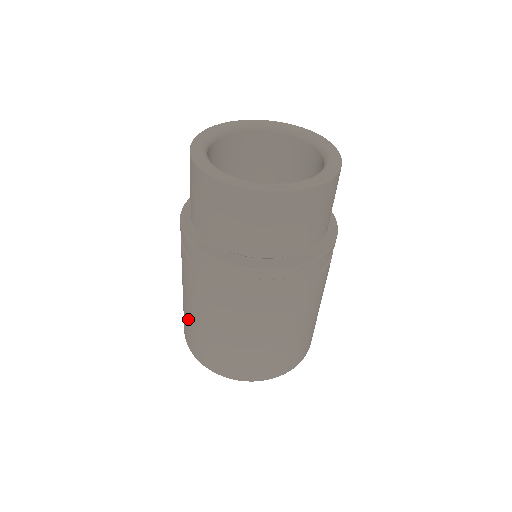
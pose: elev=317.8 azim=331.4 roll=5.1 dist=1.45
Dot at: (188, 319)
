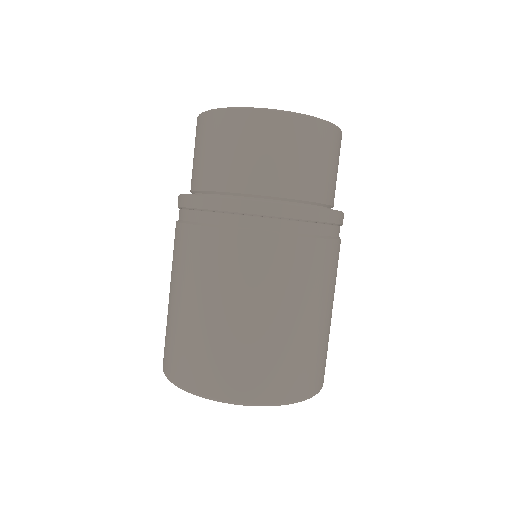
Dot at: (207, 335)
